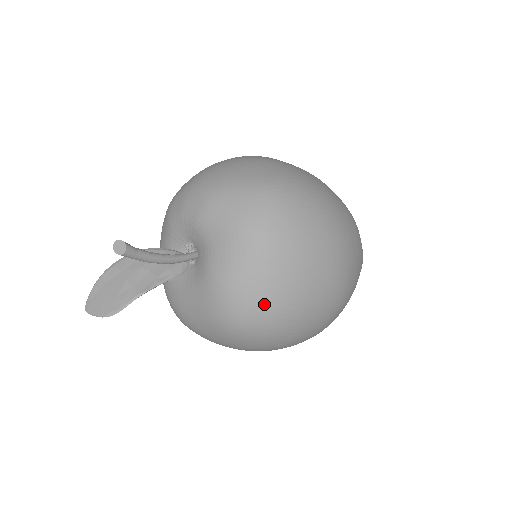
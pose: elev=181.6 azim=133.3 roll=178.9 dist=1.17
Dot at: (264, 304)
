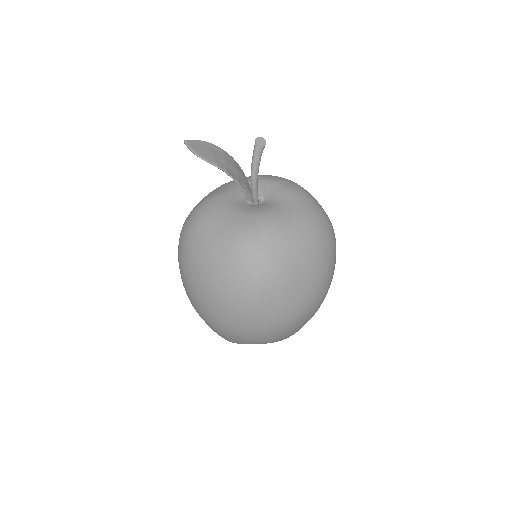
Dot at: (277, 259)
